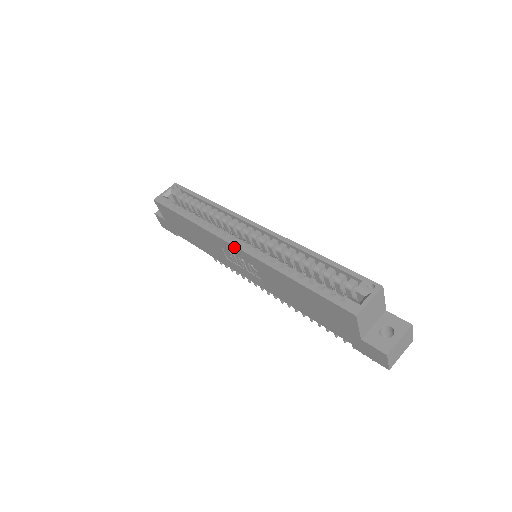
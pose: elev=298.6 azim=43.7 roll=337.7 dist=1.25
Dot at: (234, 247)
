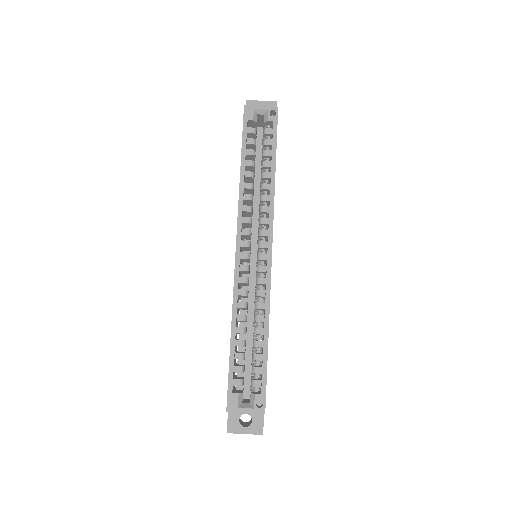
Dot at: (236, 250)
